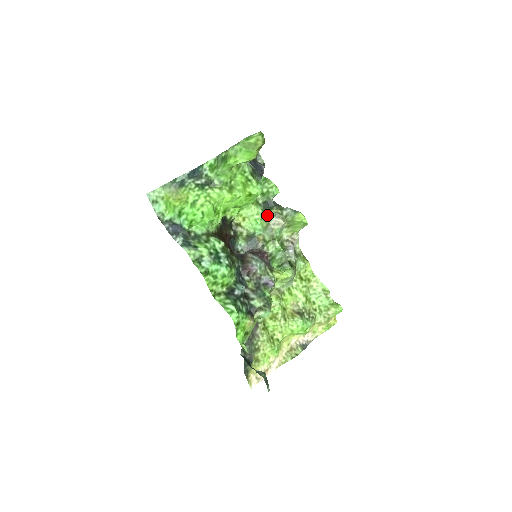
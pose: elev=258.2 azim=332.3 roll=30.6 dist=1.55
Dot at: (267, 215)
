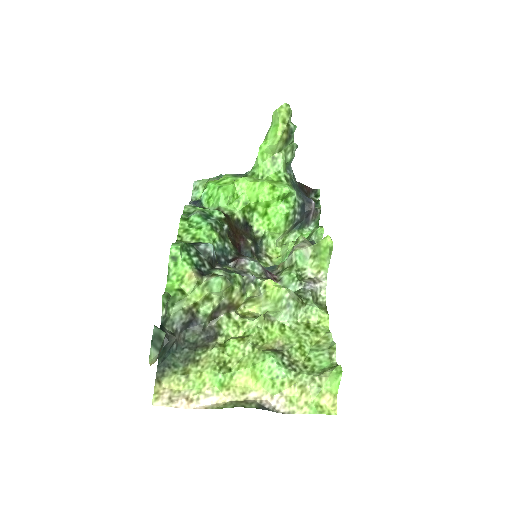
Dot at: (296, 241)
